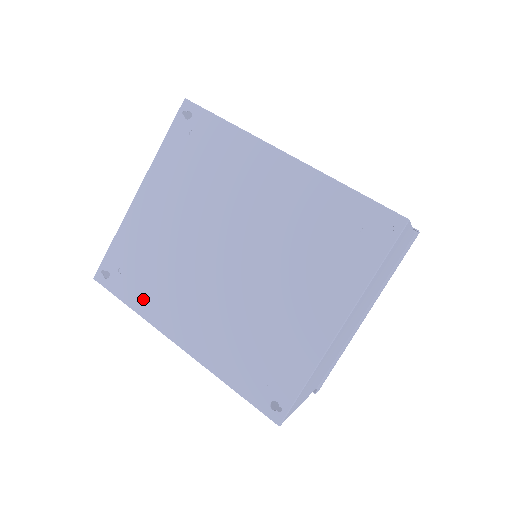
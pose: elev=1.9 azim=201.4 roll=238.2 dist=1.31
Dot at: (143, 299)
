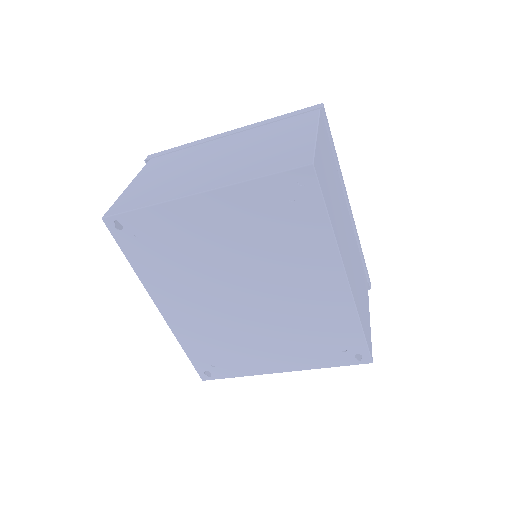
Dot at: (147, 268)
